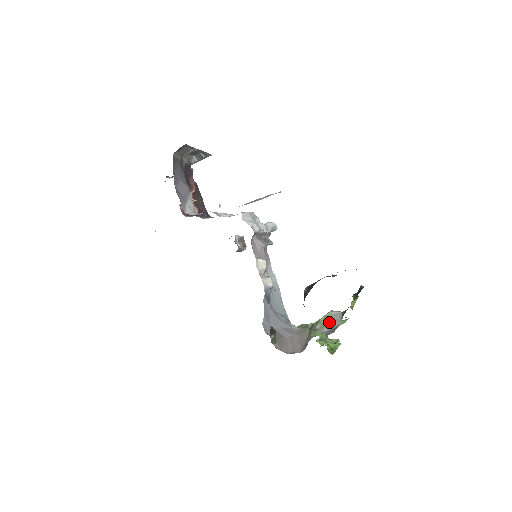
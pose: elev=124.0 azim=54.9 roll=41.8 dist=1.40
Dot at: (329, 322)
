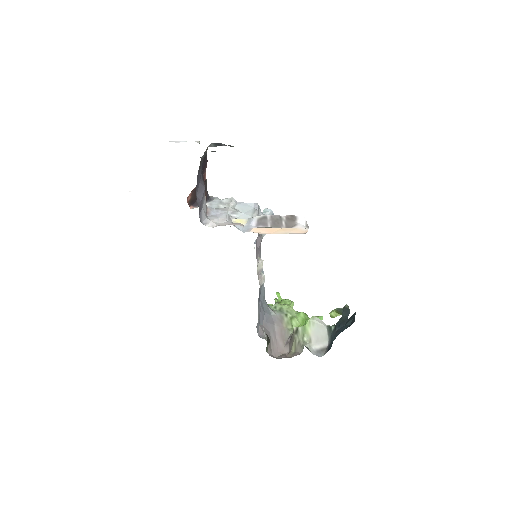
Dot at: (316, 336)
